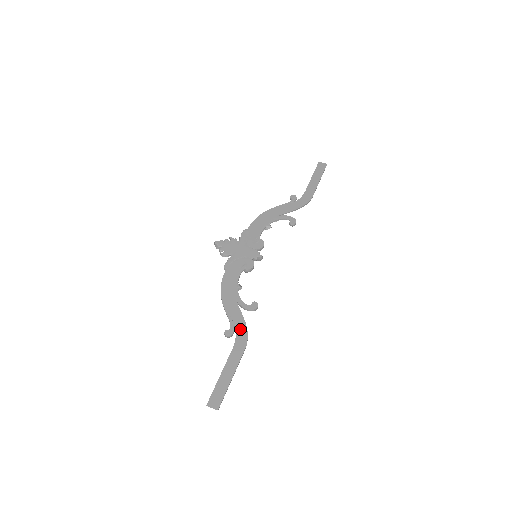
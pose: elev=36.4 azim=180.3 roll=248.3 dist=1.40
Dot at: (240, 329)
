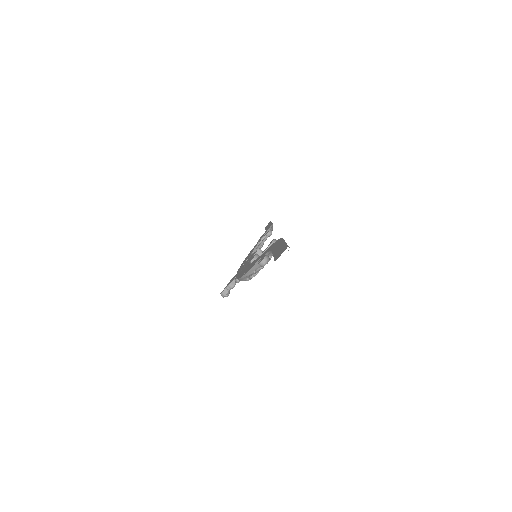
Dot at: (269, 249)
